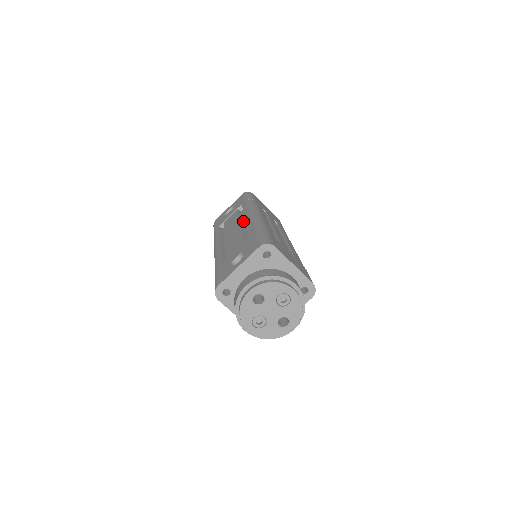
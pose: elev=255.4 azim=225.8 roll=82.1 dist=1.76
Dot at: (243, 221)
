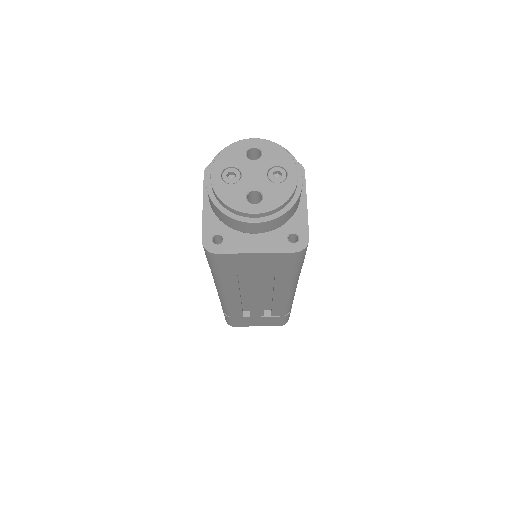
Dot at: occluded
